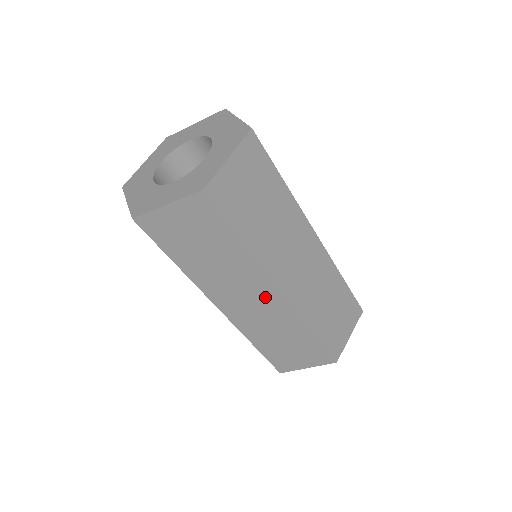
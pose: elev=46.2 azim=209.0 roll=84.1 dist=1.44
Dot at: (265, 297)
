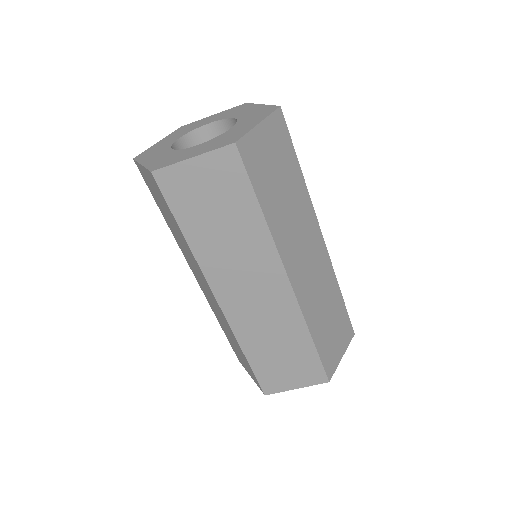
Dot at: (270, 286)
